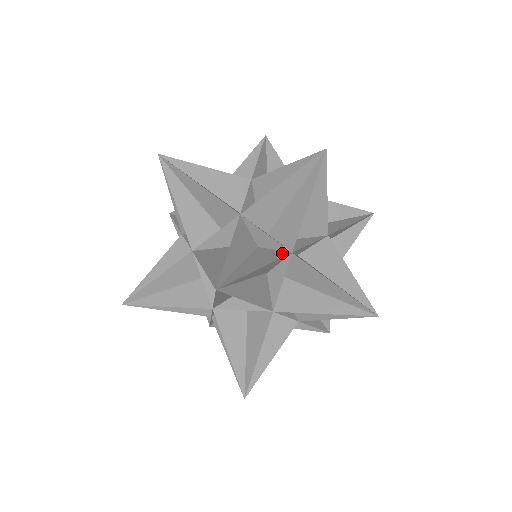
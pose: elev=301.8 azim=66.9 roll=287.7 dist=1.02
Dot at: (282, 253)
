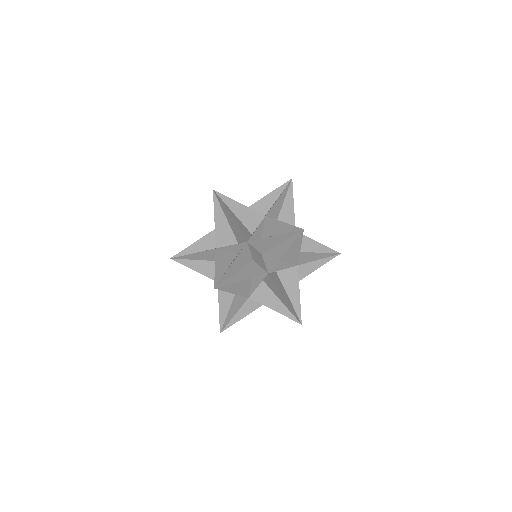
Dot at: occluded
